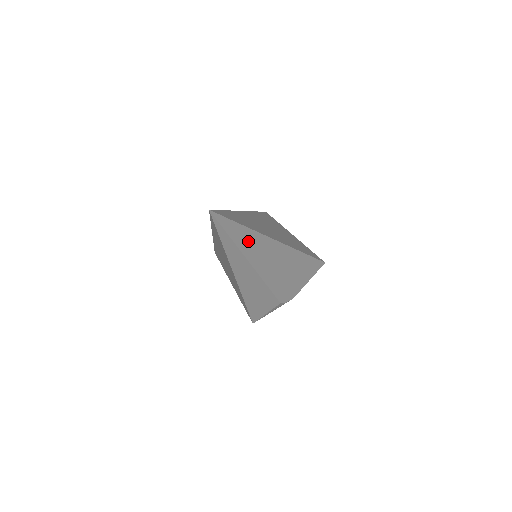
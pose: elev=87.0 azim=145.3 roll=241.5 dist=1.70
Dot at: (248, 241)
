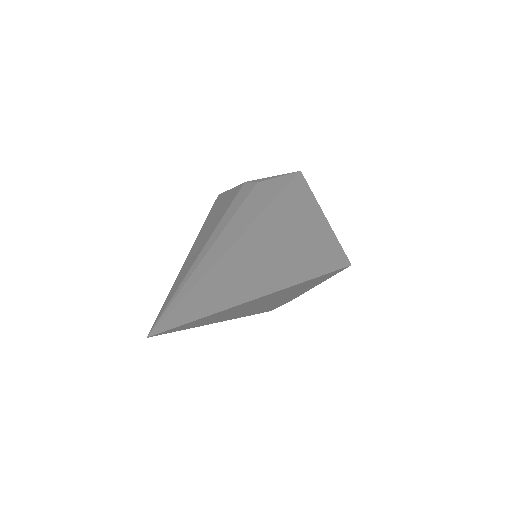
Dot at: (223, 314)
